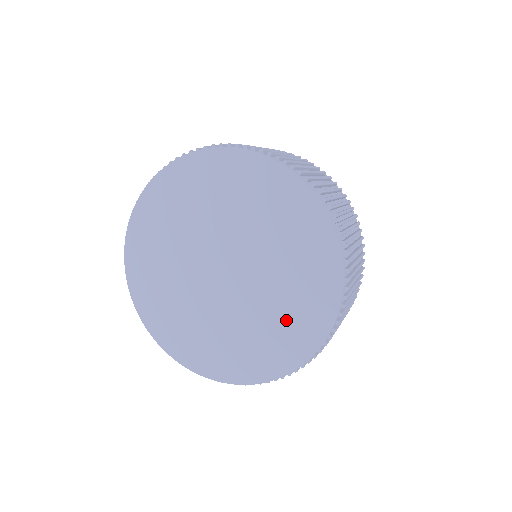
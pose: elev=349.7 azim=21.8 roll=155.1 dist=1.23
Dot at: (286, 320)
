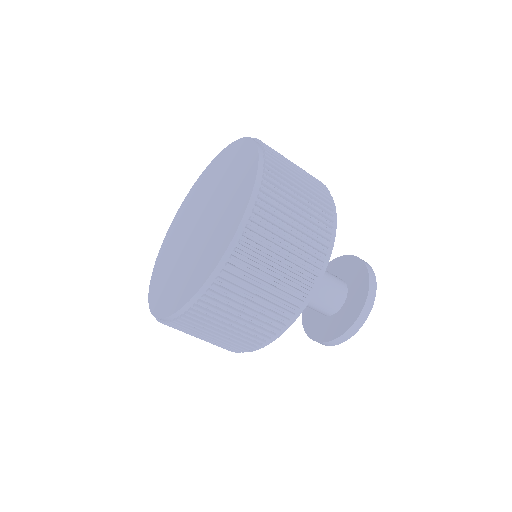
Dot at: (225, 220)
